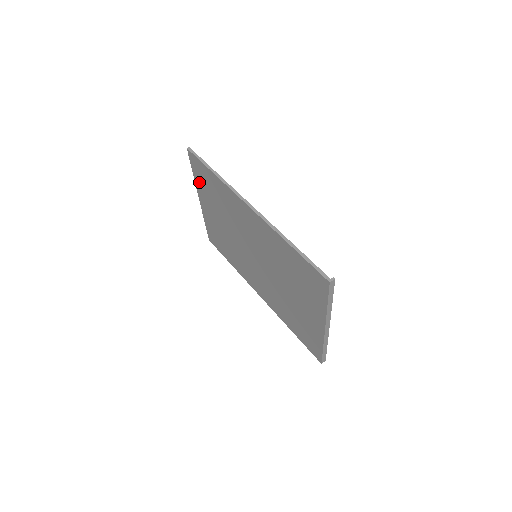
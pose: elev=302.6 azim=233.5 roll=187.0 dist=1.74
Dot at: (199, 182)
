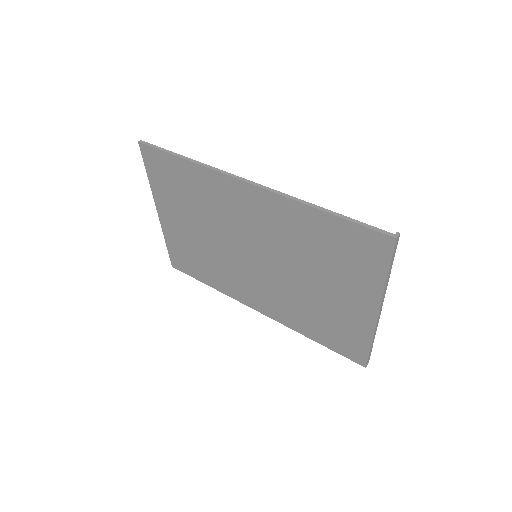
Dot at: (158, 185)
